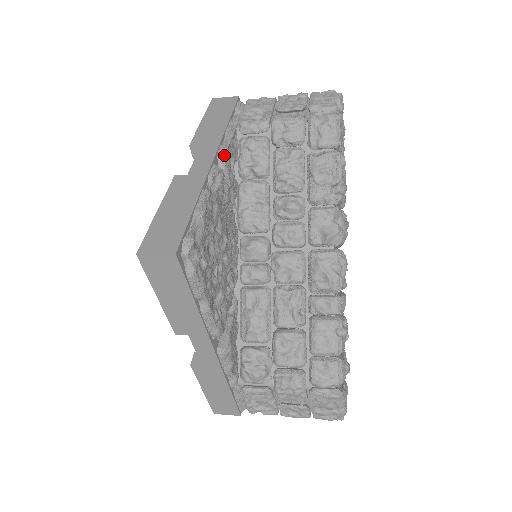
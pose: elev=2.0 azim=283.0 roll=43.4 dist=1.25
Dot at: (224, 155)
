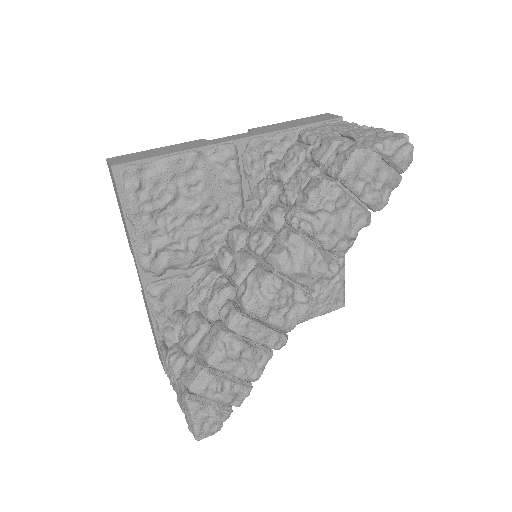
Dot at: (251, 142)
